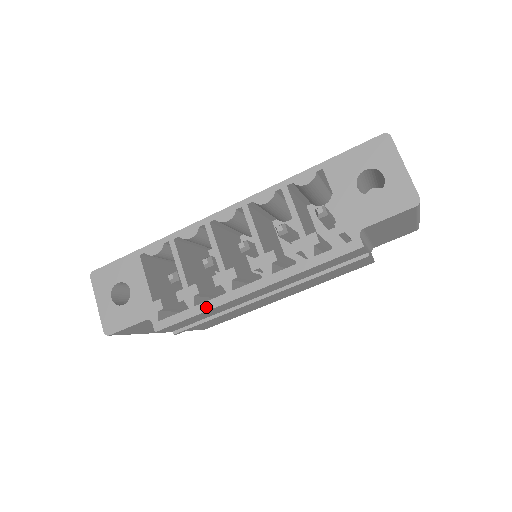
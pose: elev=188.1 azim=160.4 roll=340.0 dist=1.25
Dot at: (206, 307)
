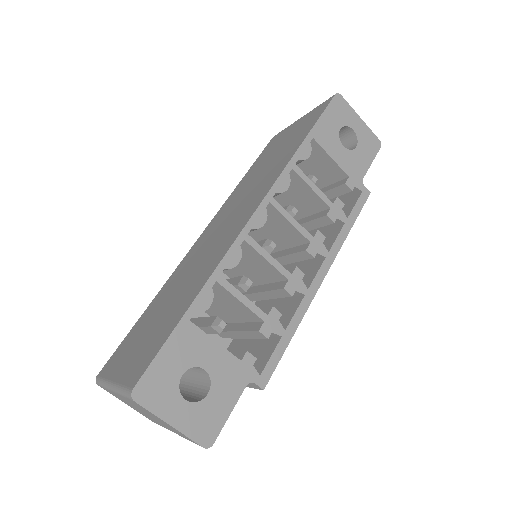
Dot at: (296, 322)
